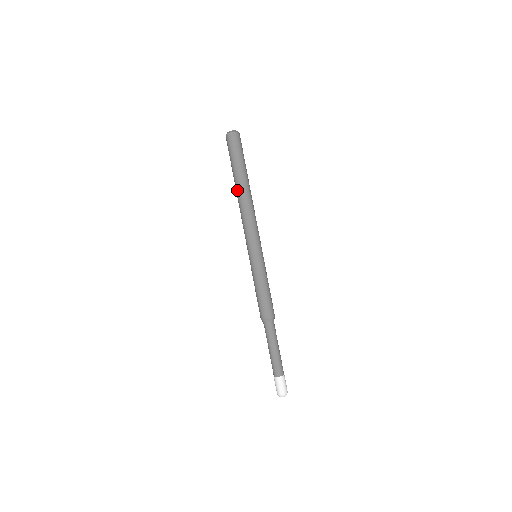
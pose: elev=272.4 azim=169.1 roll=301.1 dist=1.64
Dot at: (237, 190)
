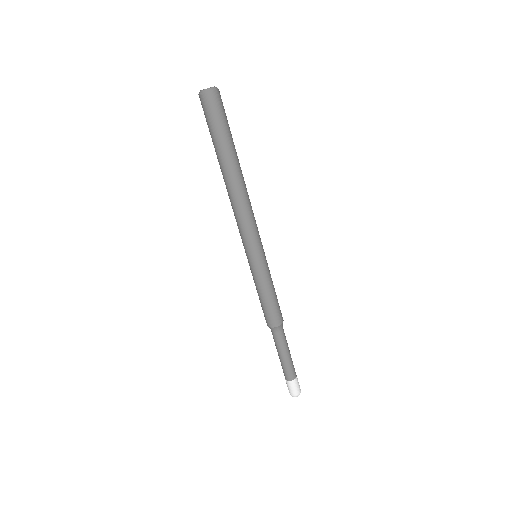
Dot at: (227, 176)
